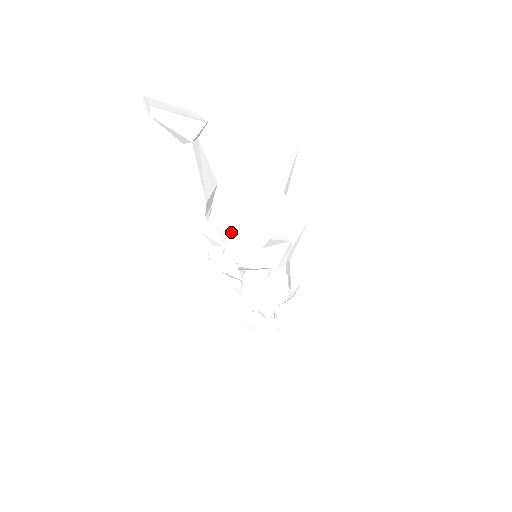
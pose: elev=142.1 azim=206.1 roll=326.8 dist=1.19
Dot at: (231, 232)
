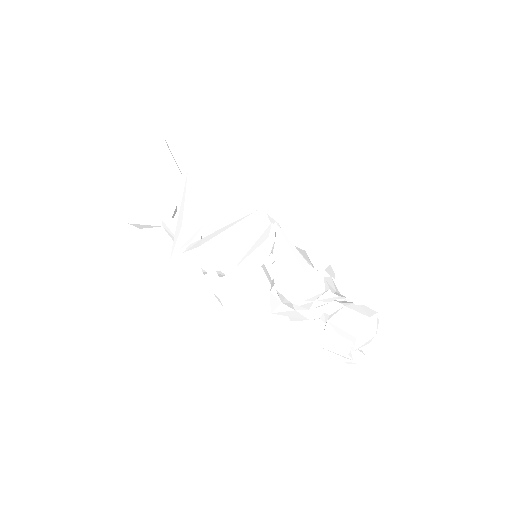
Dot at: occluded
